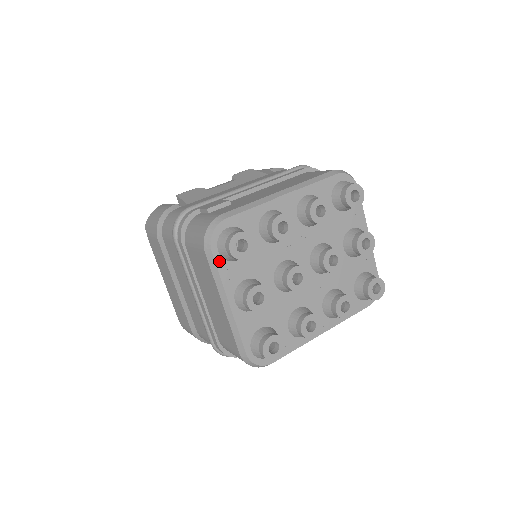
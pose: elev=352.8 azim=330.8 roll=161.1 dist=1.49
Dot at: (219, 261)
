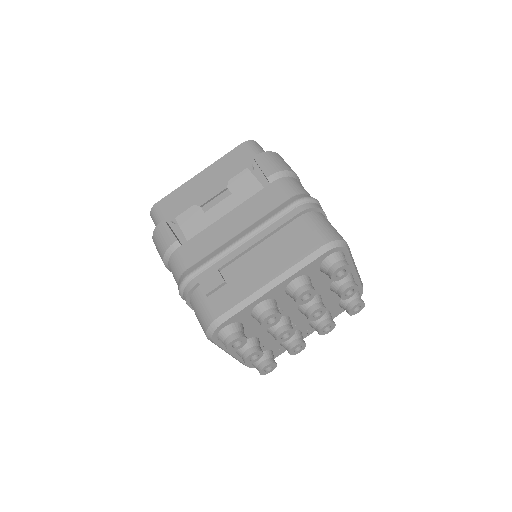
Dot at: (220, 343)
